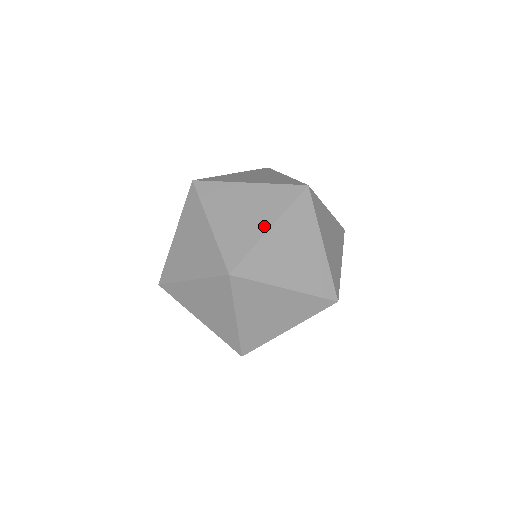
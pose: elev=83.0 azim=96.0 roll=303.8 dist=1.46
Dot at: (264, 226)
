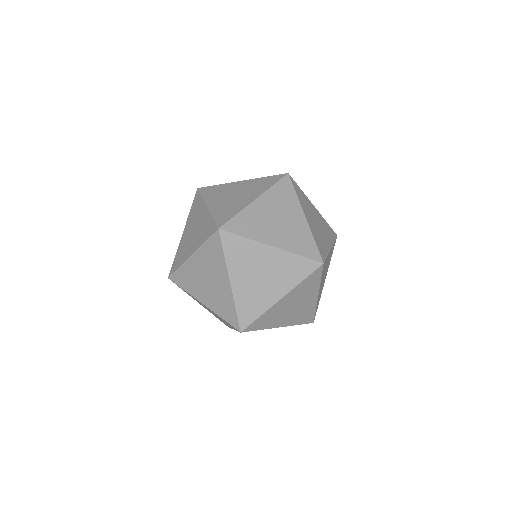
Dot at: occluded
